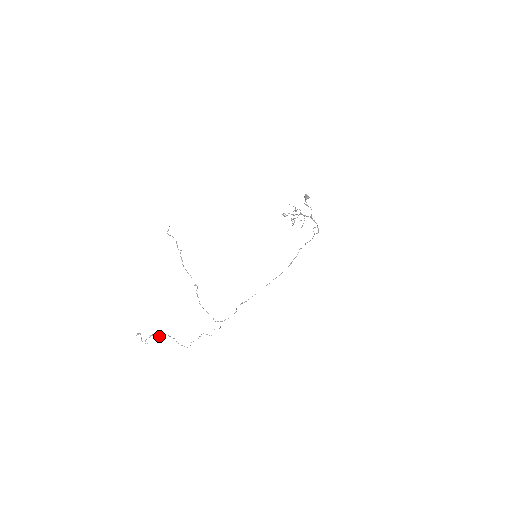
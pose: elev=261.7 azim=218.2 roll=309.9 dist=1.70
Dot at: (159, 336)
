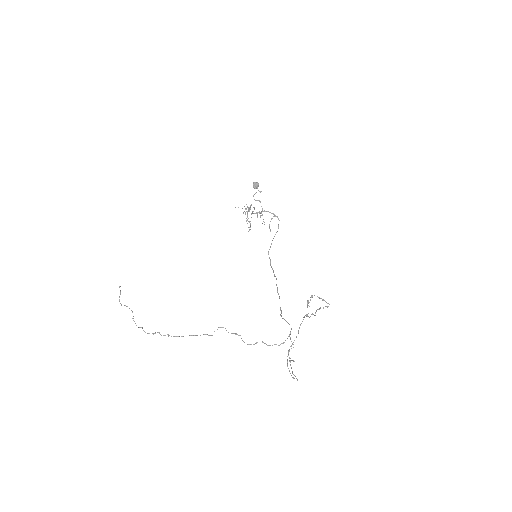
Dot at: occluded
